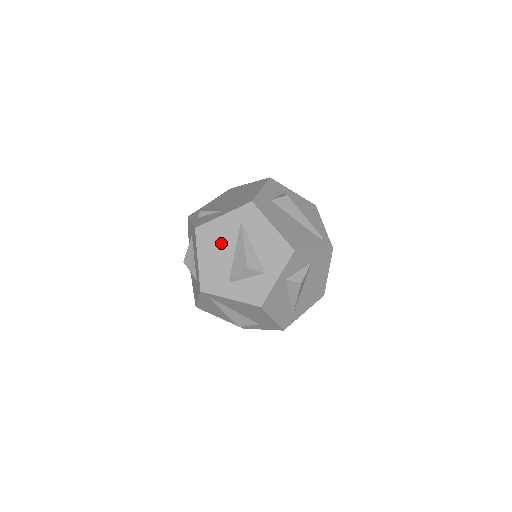
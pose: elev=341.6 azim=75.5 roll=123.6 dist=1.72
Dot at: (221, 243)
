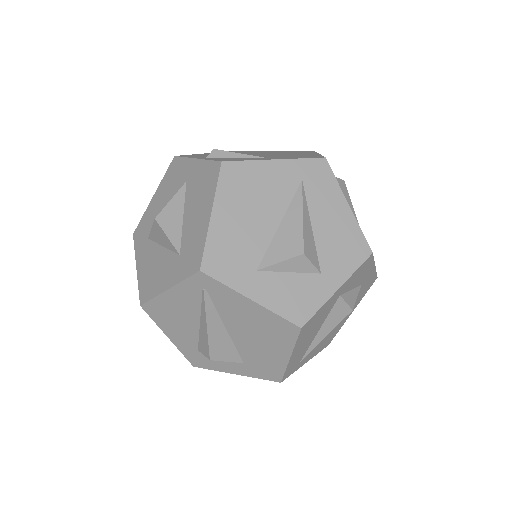
Dot at: (260, 201)
